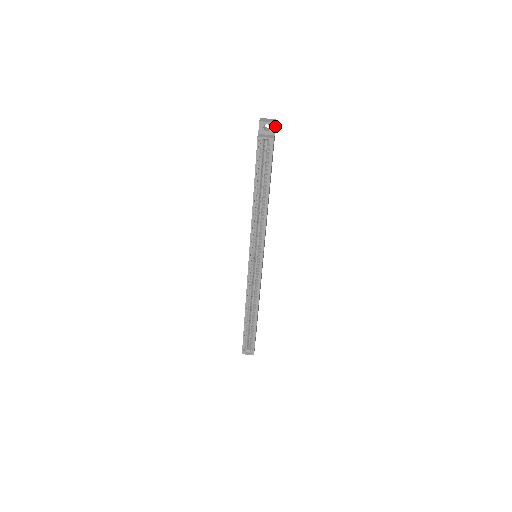
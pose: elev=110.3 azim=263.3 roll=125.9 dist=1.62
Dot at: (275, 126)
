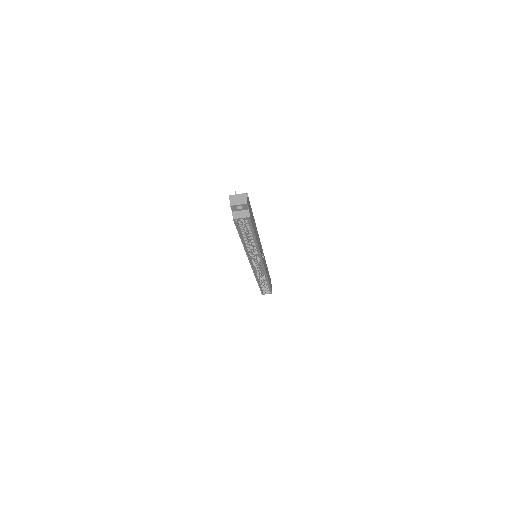
Dot at: (247, 202)
